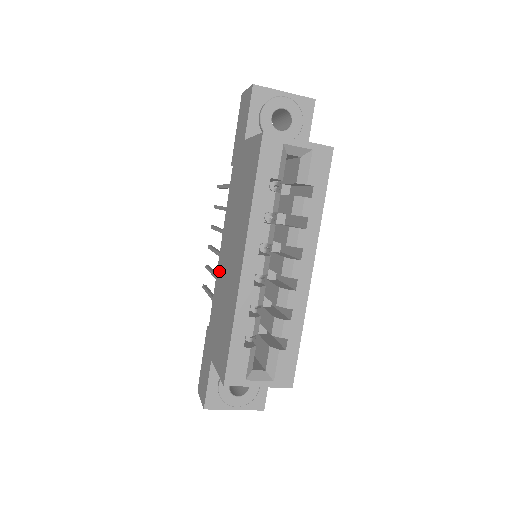
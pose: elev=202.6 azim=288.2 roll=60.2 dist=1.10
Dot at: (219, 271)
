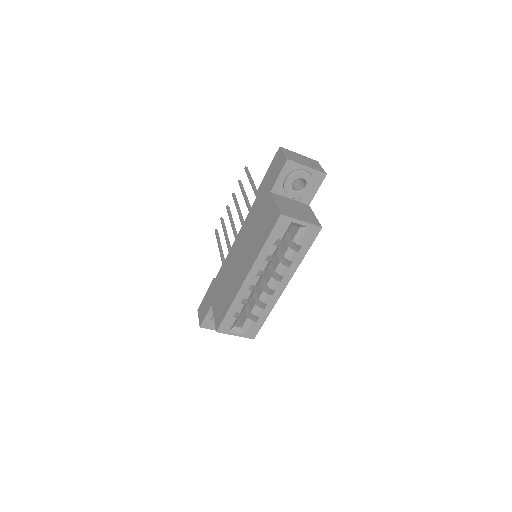
Dot at: (230, 255)
